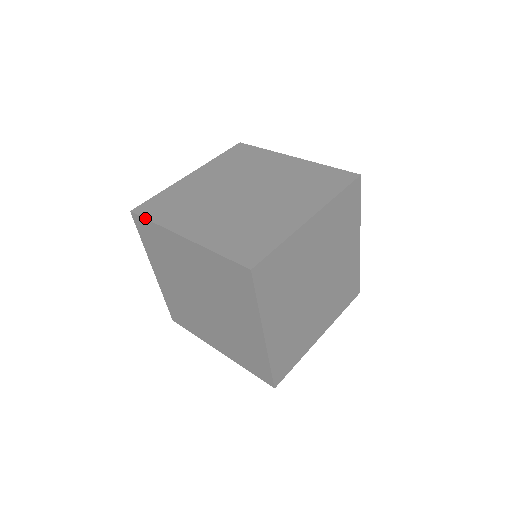
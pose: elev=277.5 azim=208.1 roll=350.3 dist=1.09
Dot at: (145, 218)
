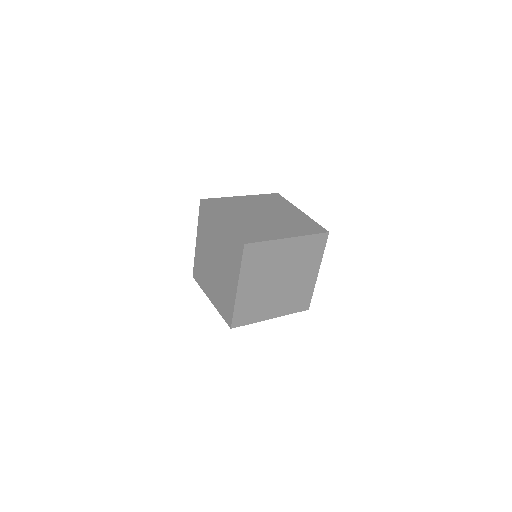
Dot at: (259, 242)
